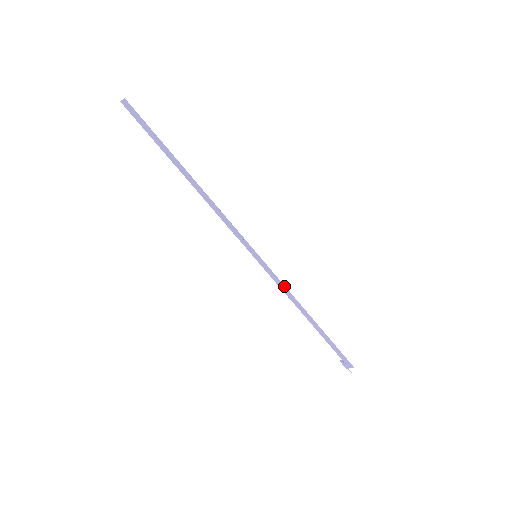
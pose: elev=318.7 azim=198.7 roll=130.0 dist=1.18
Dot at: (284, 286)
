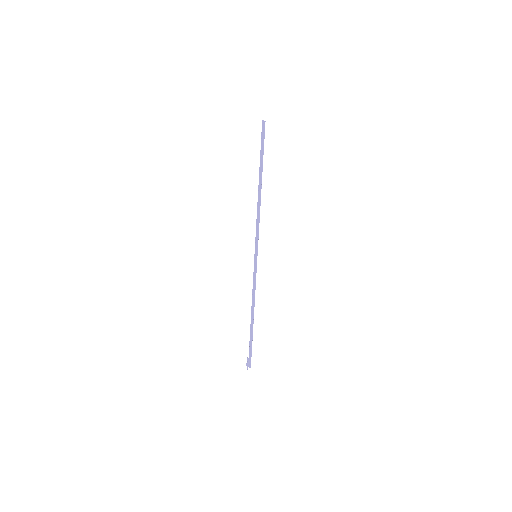
Dot at: (255, 286)
